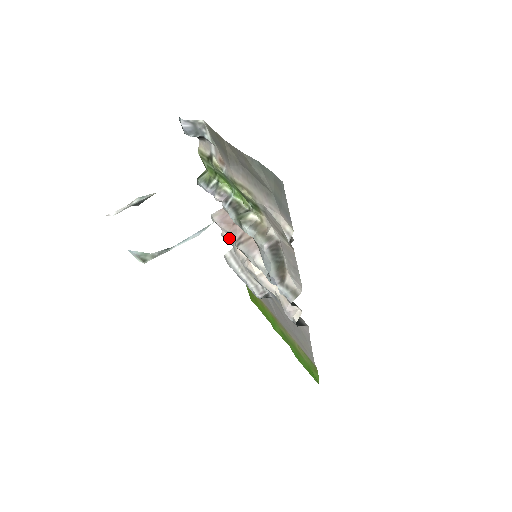
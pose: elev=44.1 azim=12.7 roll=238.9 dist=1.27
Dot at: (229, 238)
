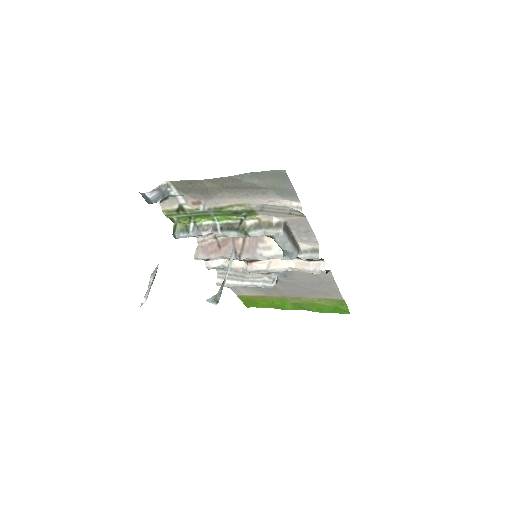
Dot at: (216, 265)
